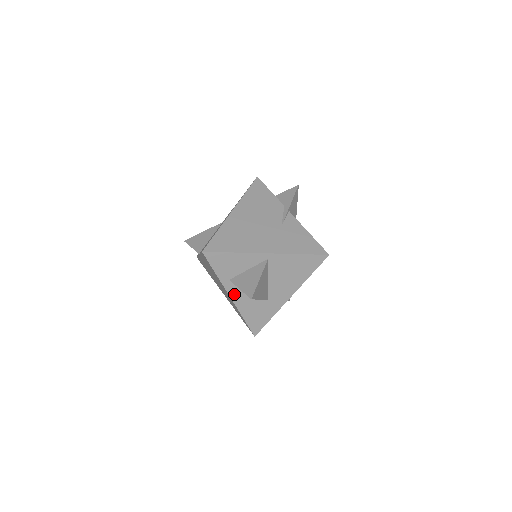
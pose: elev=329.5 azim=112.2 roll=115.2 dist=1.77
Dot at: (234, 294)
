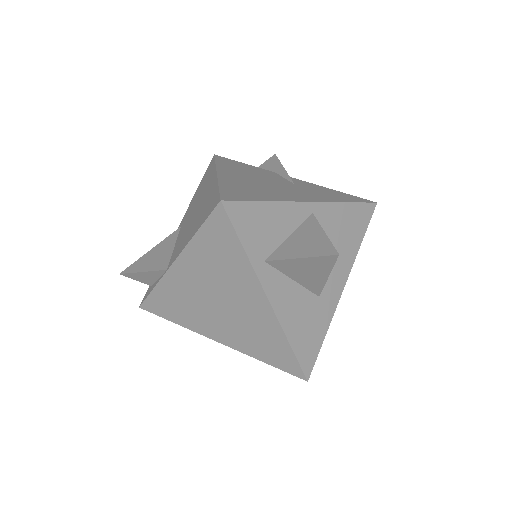
Dot at: (273, 292)
